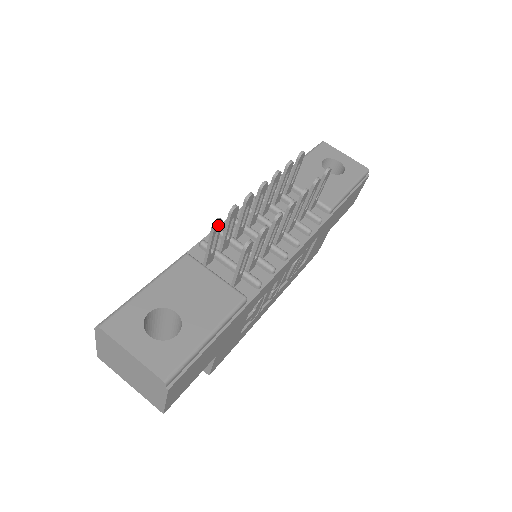
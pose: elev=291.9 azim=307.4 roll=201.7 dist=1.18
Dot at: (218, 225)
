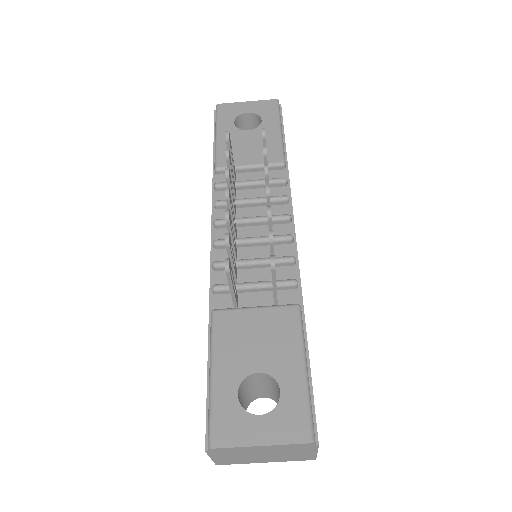
Dot at: (229, 266)
